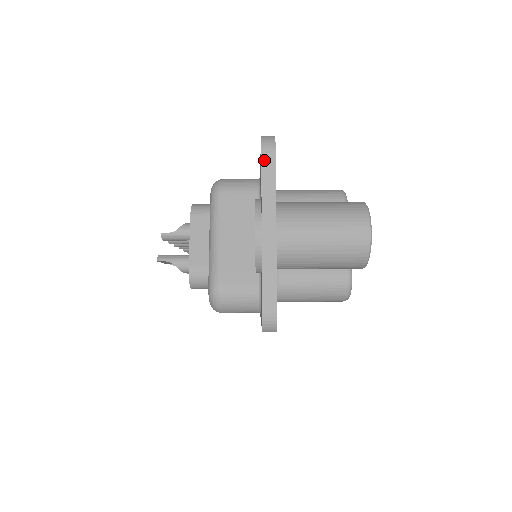
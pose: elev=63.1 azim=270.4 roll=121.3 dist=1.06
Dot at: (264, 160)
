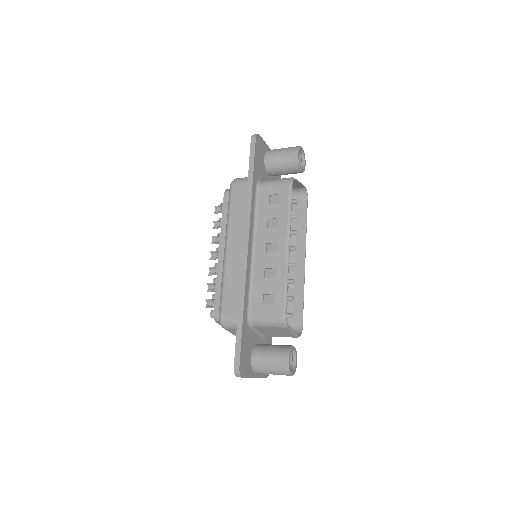
Dot at: occluded
